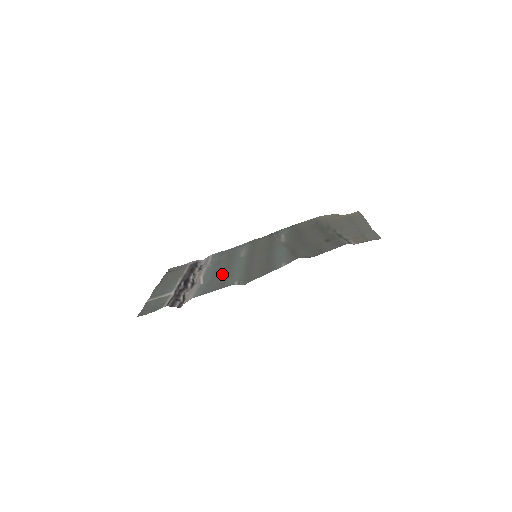
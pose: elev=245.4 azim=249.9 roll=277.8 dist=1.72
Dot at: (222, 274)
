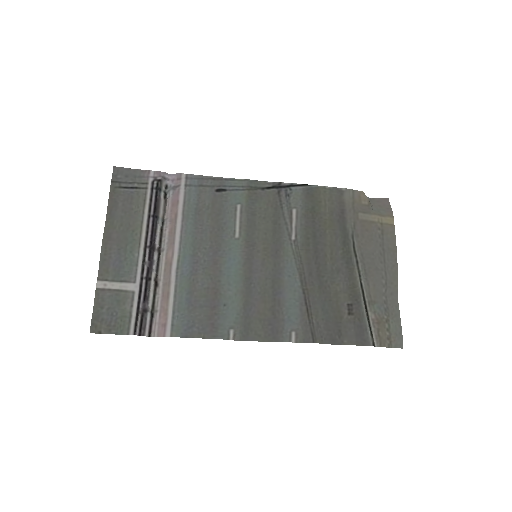
Dot at: (209, 281)
